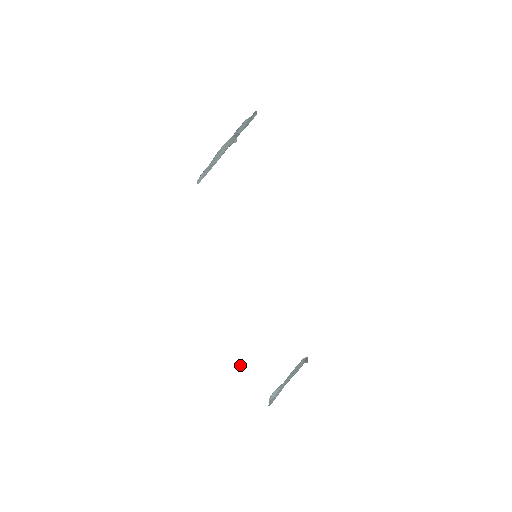
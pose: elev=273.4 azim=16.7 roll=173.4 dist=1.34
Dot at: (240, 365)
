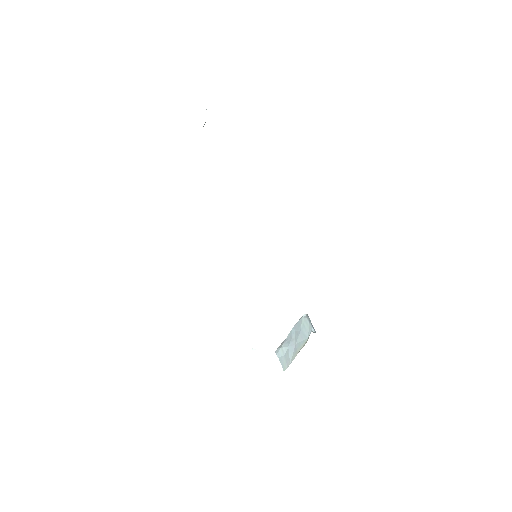
Dot at: (254, 349)
